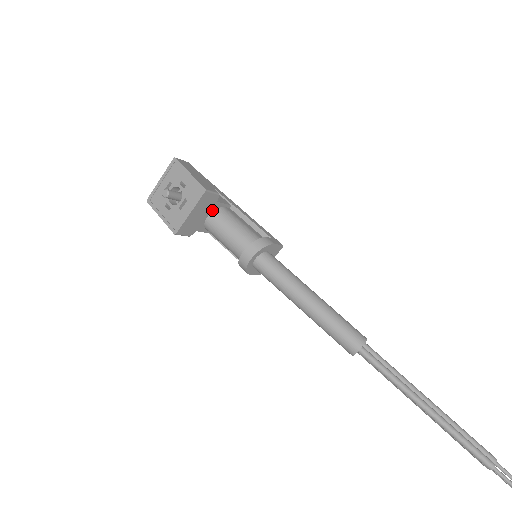
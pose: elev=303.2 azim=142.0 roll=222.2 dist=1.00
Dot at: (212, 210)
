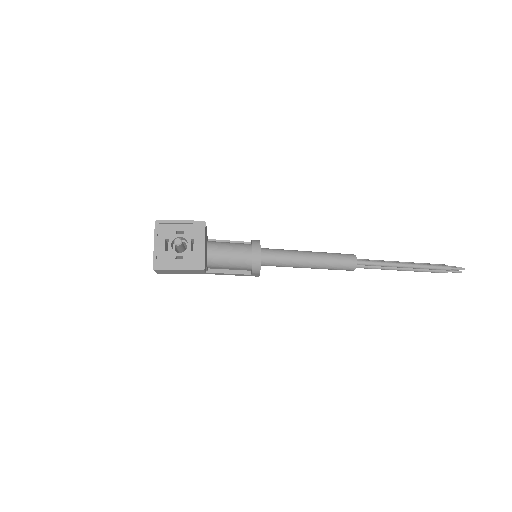
Dot at: (206, 244)
